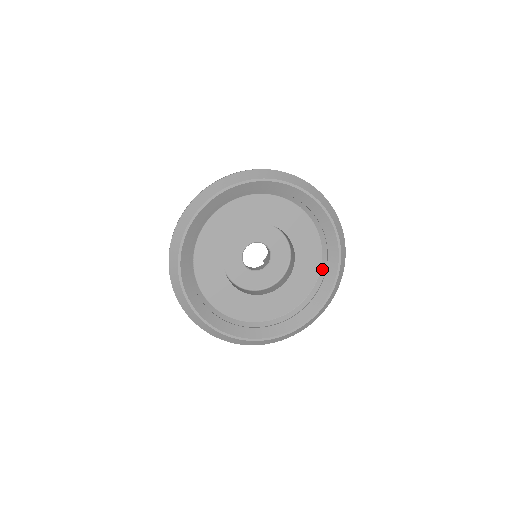
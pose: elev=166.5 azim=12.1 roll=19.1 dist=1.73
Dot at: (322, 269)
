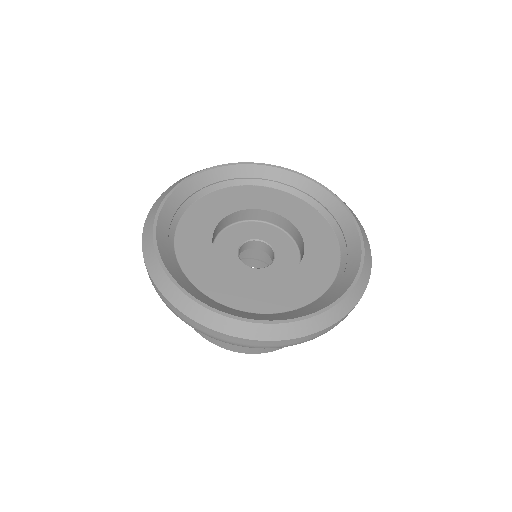
Dot at: (315, 206)
